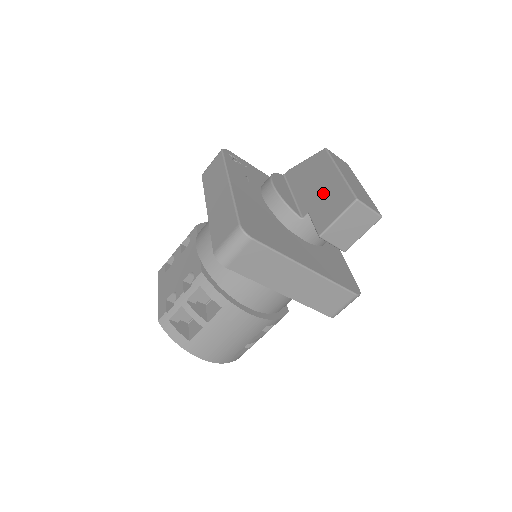
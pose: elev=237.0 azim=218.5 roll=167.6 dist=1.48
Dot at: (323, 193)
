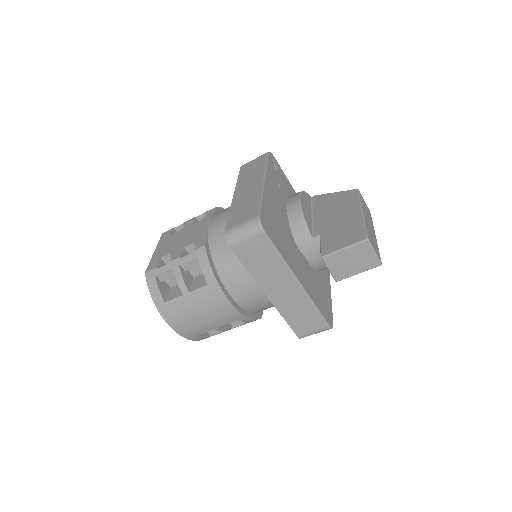
Dot at: (340, 224)
